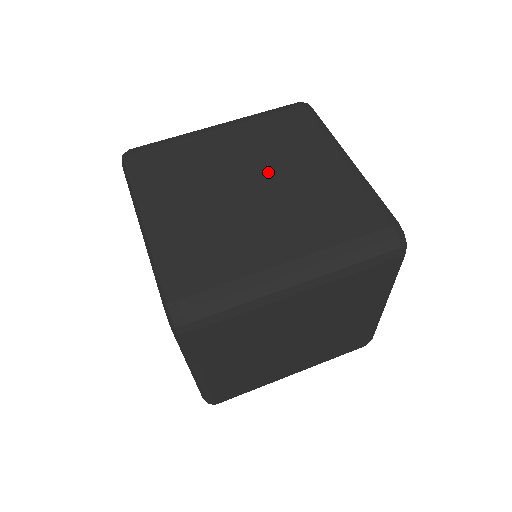
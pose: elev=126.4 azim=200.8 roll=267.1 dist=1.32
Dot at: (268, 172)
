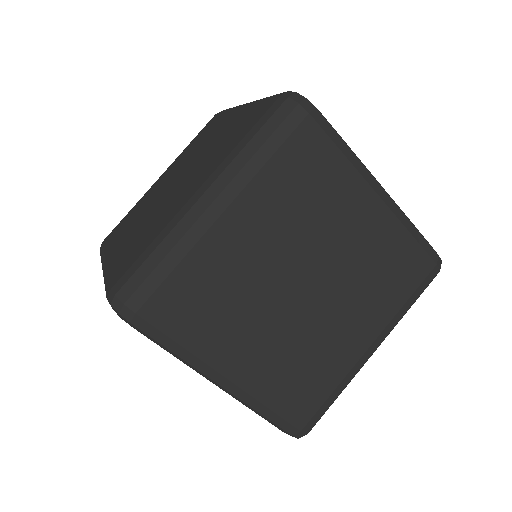
Dot at: (188, 164)
